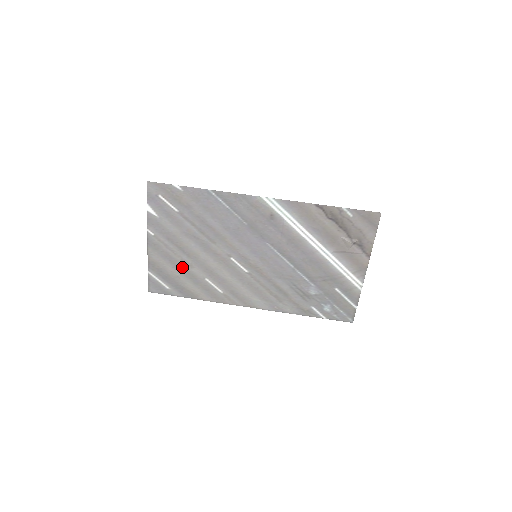
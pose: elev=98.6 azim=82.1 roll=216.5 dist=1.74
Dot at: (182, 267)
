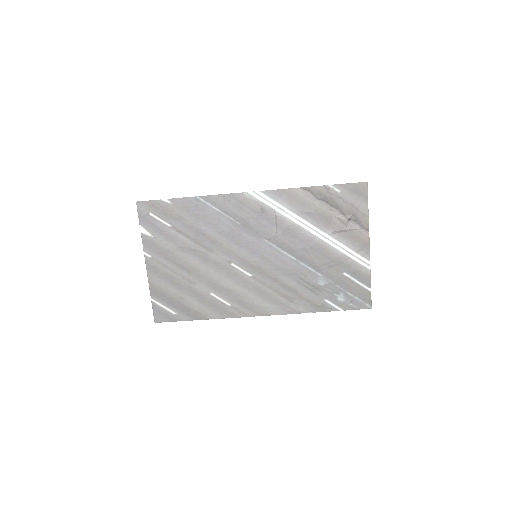
Dot at: (185, 286)
